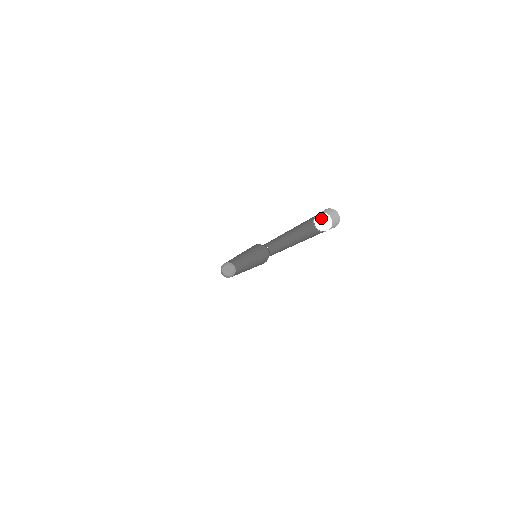
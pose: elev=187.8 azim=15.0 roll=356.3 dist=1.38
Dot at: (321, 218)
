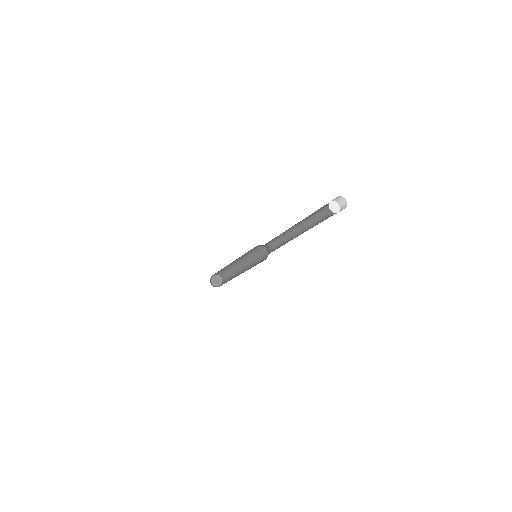
Dot at: (333, 204)
